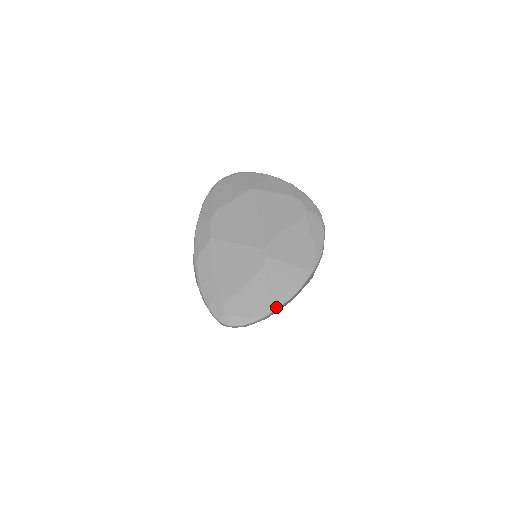
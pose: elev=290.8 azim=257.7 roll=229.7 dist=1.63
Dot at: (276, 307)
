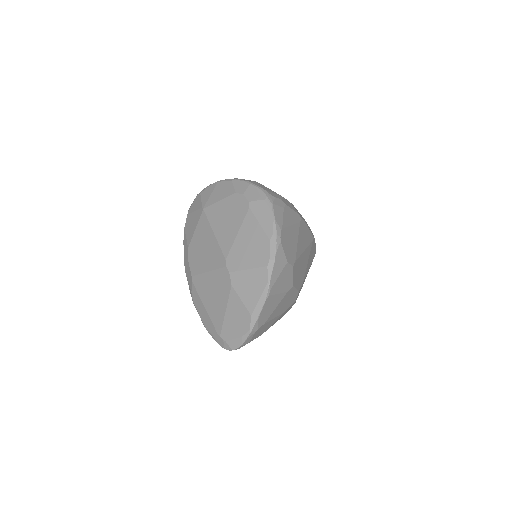
Dot at: (256, 317)
